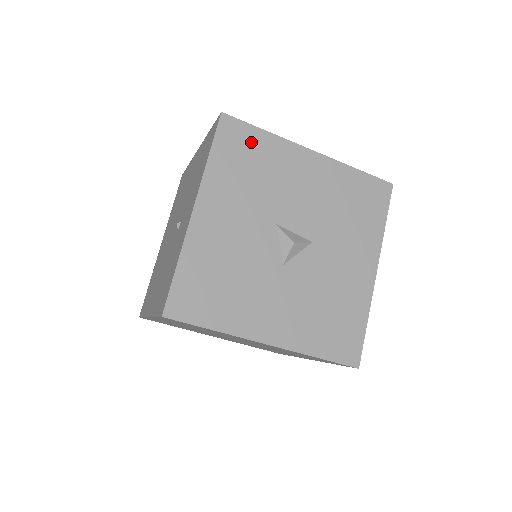
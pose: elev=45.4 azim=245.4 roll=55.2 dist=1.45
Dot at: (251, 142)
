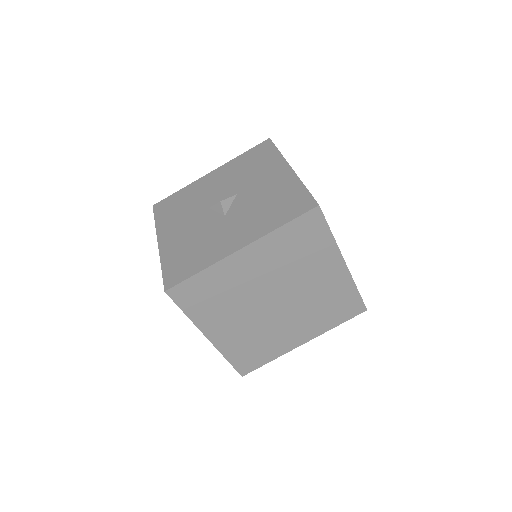
Dot at: (174, 200)
